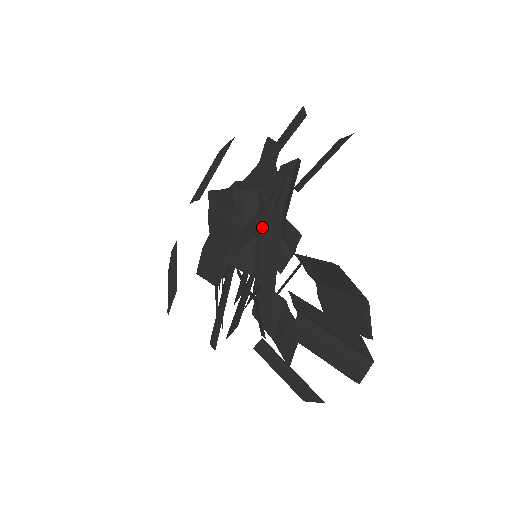
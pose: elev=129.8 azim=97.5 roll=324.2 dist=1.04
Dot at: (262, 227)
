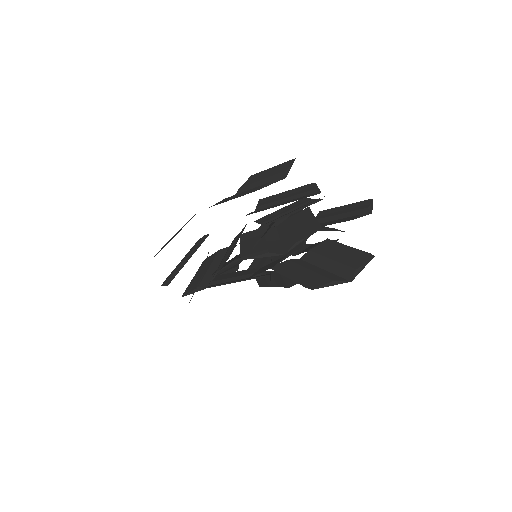
Dot at: (184, 294)
